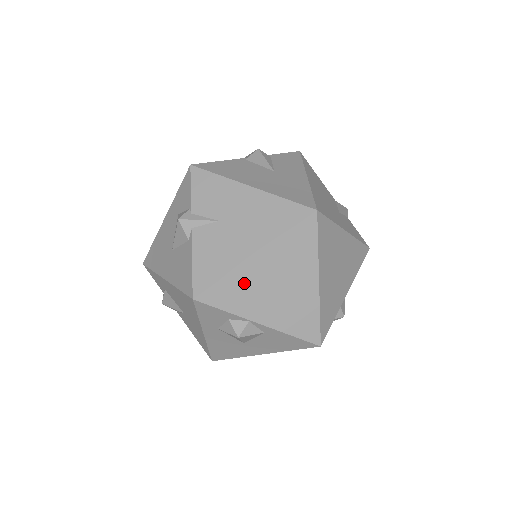
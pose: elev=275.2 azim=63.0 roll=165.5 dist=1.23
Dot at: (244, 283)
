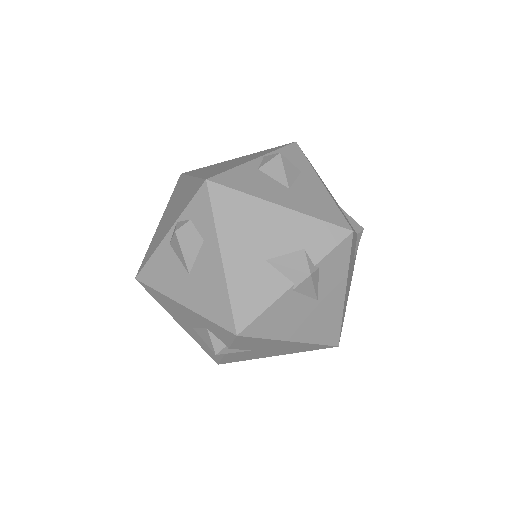
Dot at: occluded
